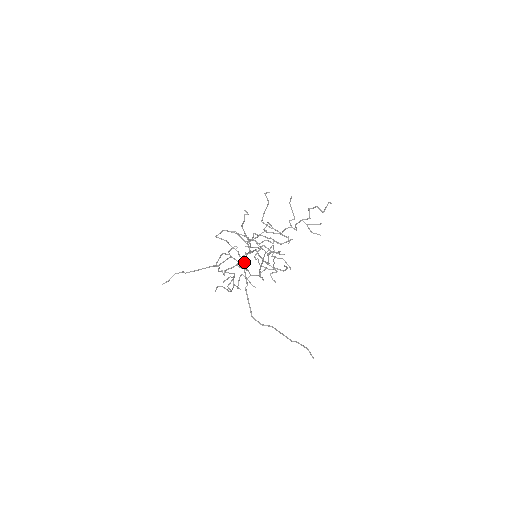
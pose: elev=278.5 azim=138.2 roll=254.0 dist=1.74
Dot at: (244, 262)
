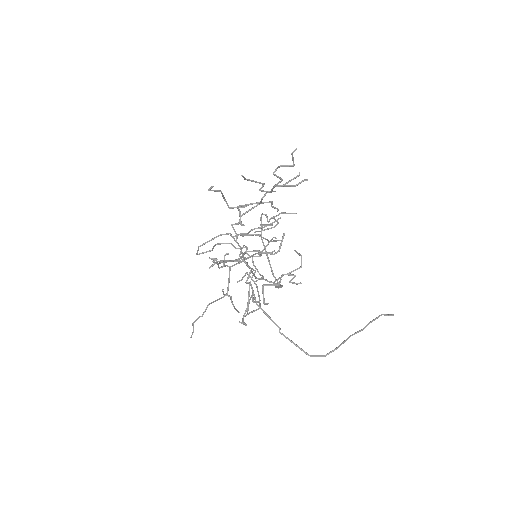
Dot at: (255, 299)
